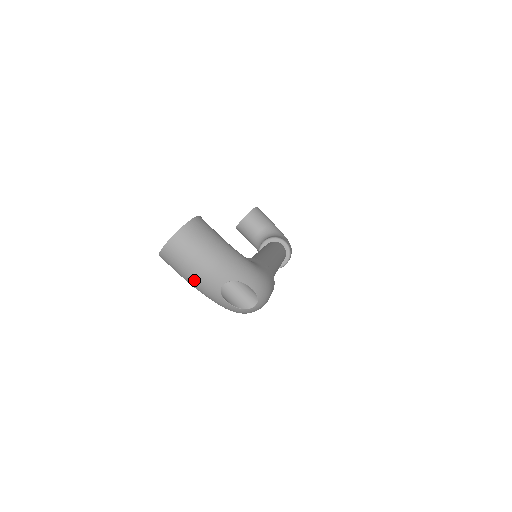
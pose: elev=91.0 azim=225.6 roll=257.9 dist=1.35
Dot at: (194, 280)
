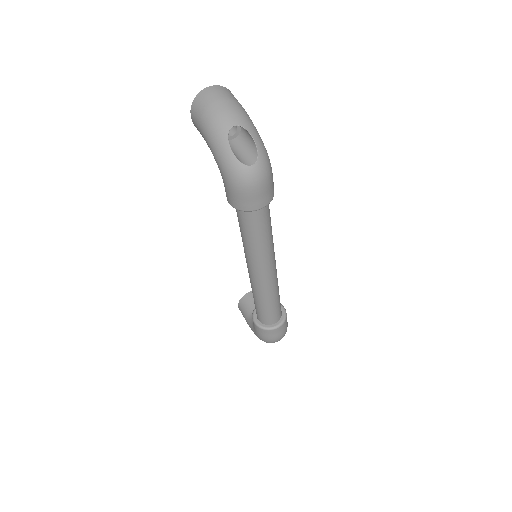
Dot at: (211, 117)
